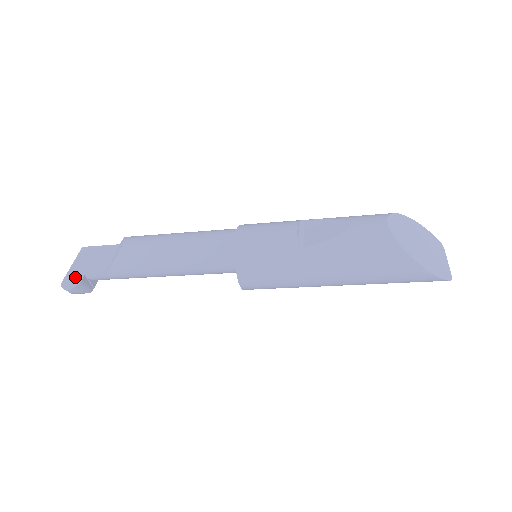
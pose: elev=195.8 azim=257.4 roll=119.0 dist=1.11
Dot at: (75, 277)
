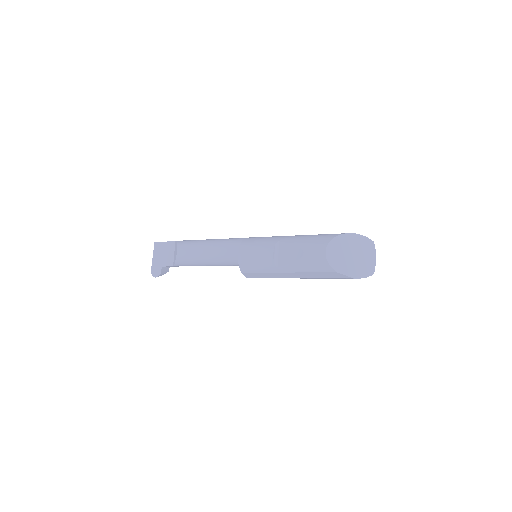
Dot at: (157, 268)
